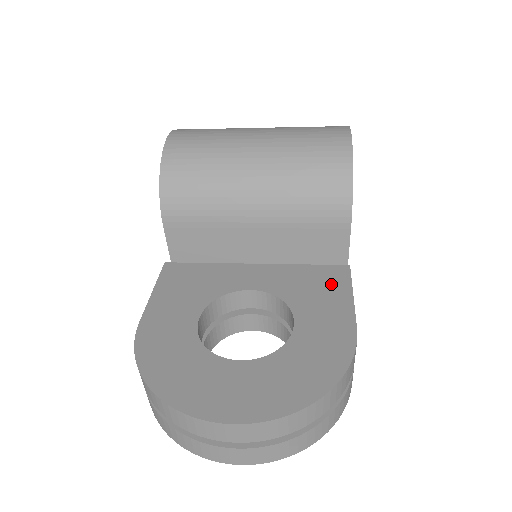
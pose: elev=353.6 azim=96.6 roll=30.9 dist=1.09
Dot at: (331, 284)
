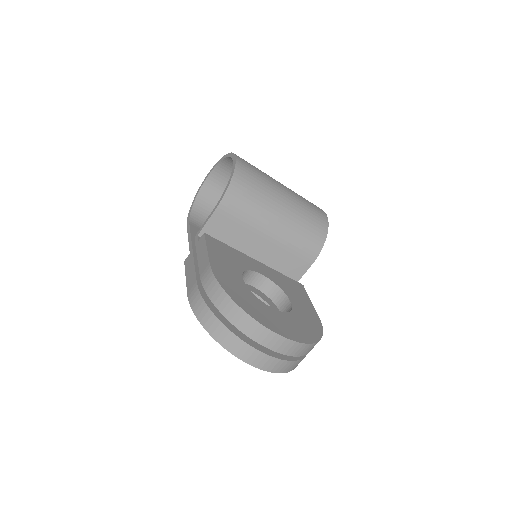
Dot at: (299, 290)
